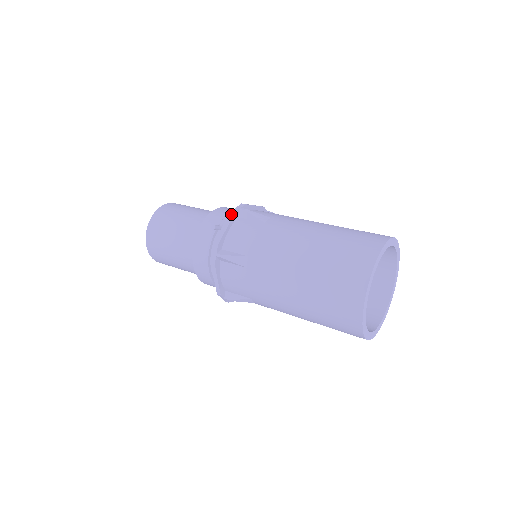
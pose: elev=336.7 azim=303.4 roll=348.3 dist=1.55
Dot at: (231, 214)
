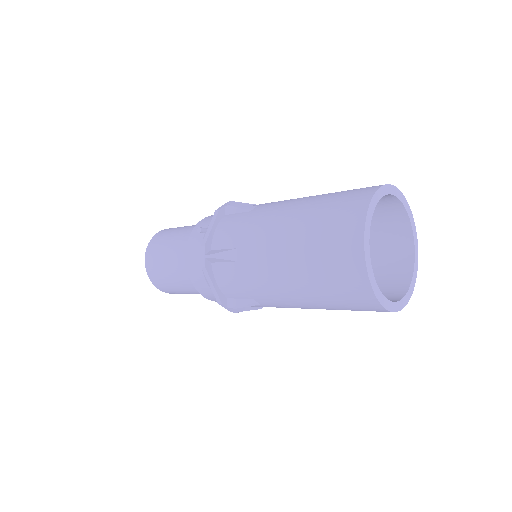
Dot at: (216, 212)
